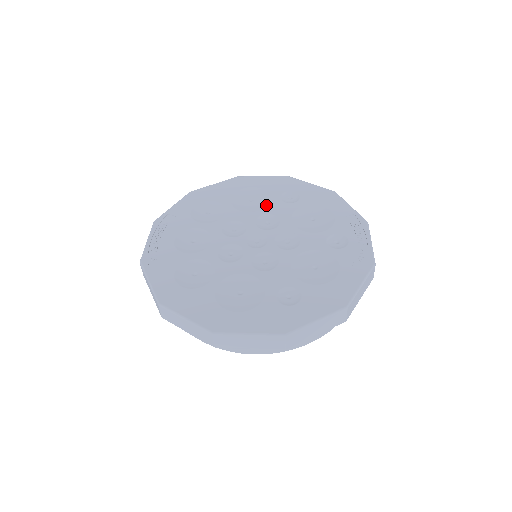
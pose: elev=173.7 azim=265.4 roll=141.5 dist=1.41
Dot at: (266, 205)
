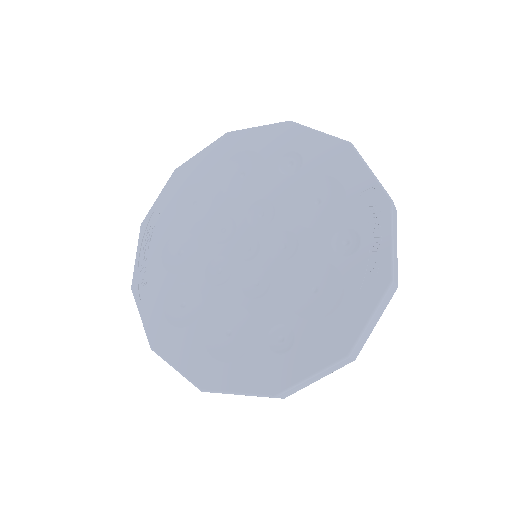
Dot at: (260, 183)
